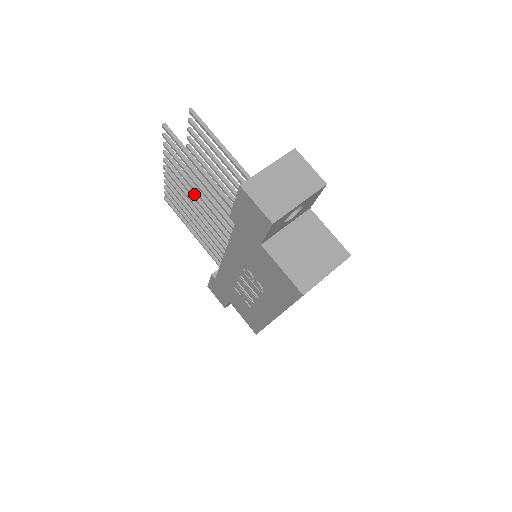
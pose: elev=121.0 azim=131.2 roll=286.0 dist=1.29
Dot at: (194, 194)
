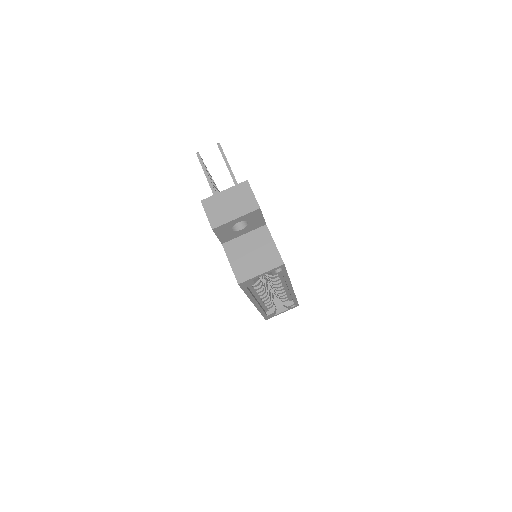
Dot at: occluded
